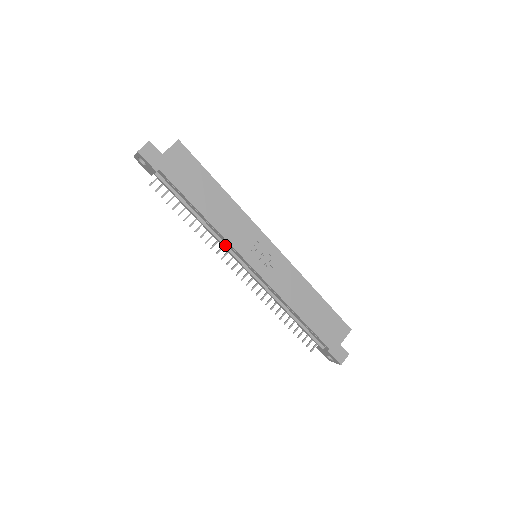
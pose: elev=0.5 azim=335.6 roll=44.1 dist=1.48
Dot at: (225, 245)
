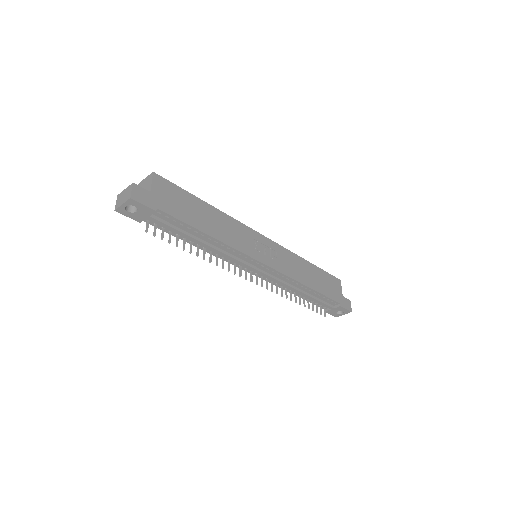
Dot at: (235, 257)
